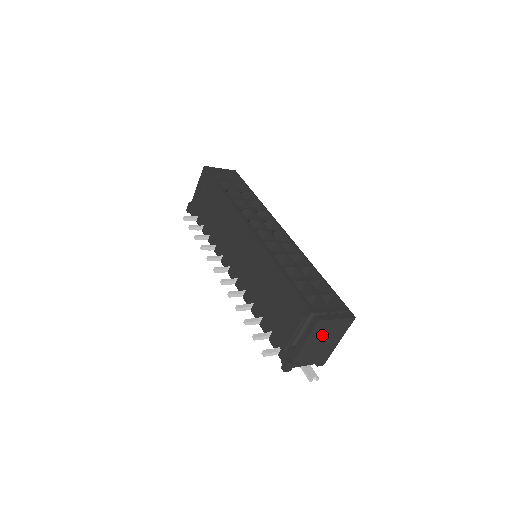
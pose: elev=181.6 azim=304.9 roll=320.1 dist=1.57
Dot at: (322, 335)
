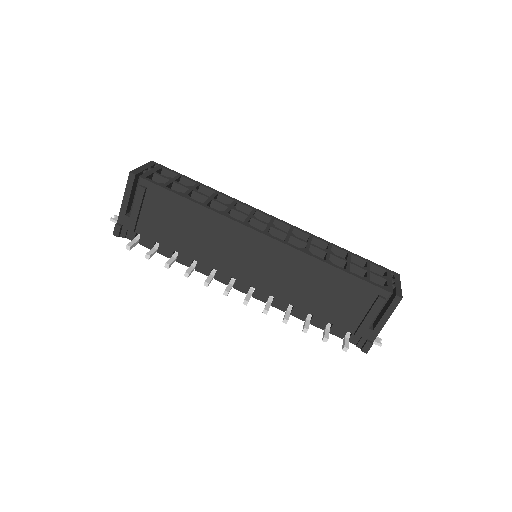
Dot at: occluded
